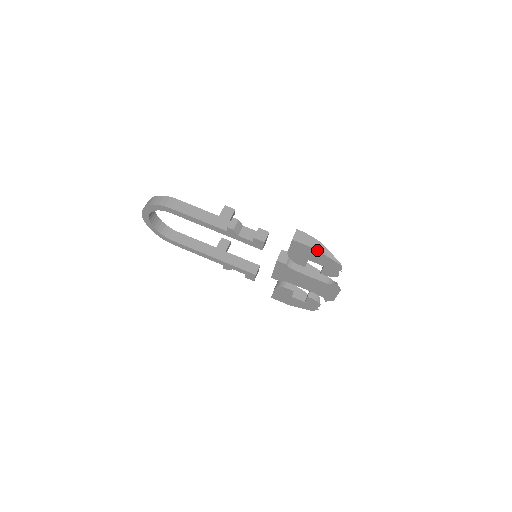
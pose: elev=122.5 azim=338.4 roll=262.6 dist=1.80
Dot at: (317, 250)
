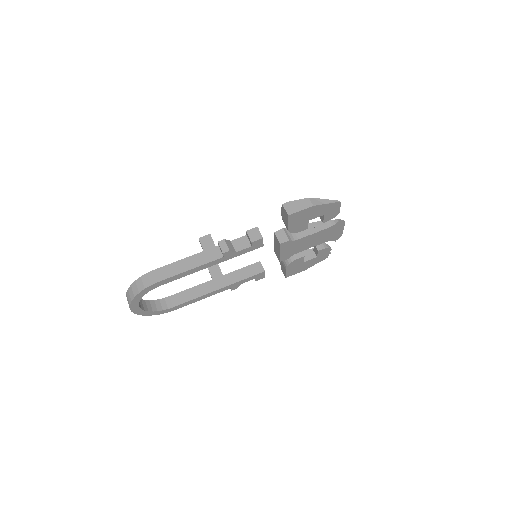
Dot at: (314, 206)
